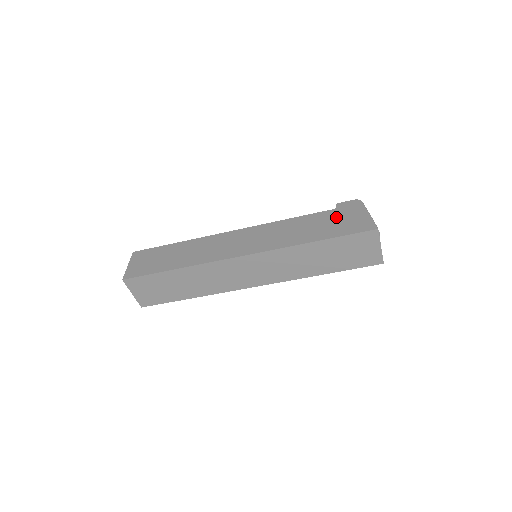
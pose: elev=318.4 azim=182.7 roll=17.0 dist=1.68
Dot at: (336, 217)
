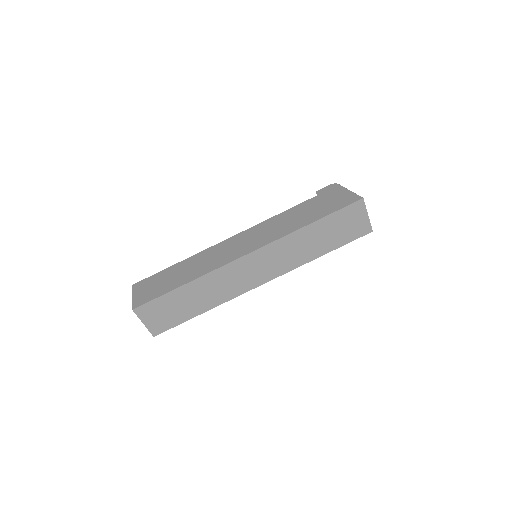
Dot at: (321, 201)
